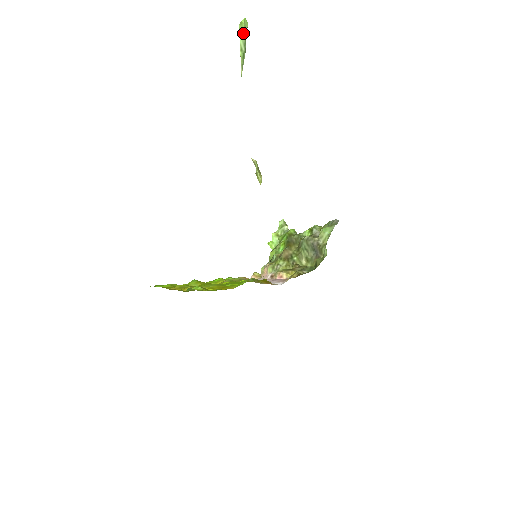
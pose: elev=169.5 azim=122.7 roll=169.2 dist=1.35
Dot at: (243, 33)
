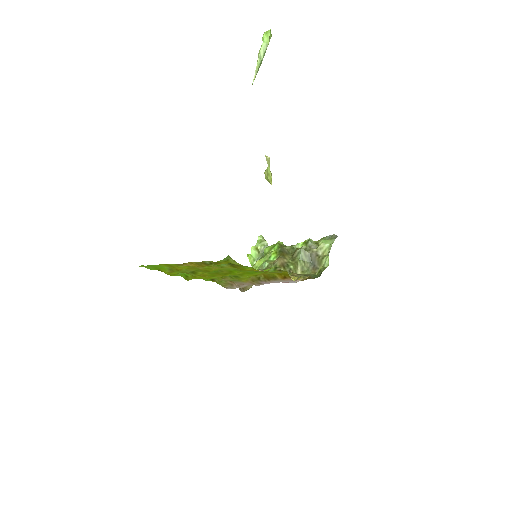
Dot at: (266, 42)
